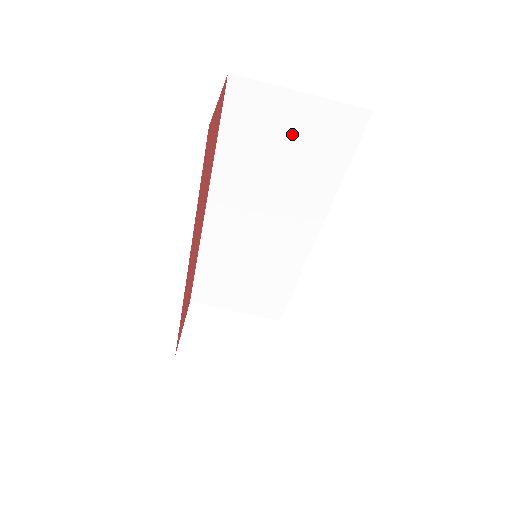
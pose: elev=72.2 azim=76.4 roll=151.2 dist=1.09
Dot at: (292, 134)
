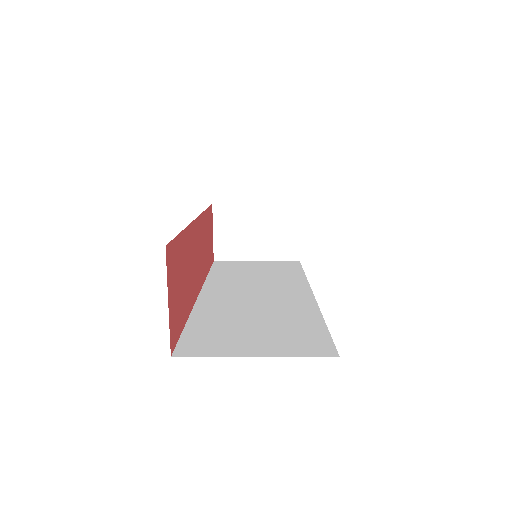
Dot at: occluded
